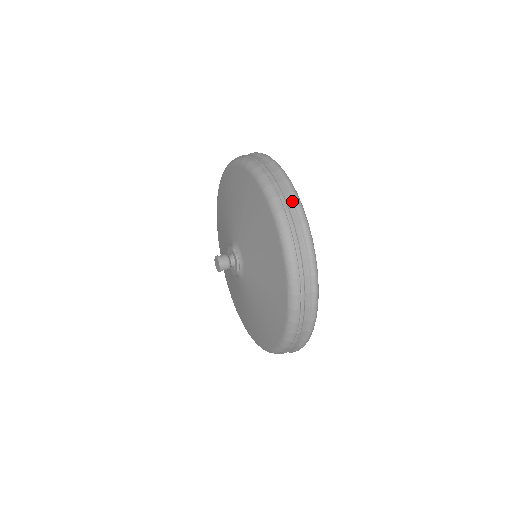
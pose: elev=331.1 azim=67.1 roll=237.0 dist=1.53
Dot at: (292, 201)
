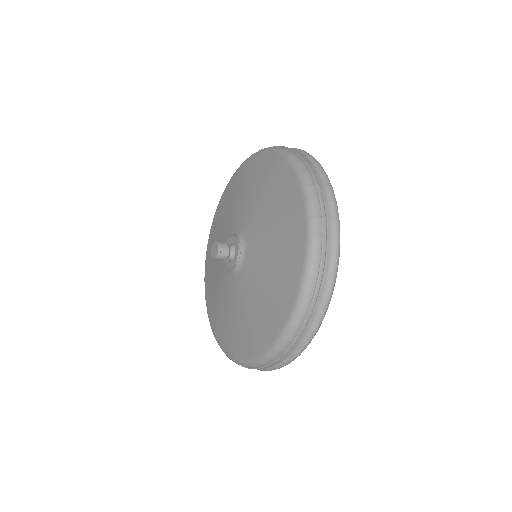
Dot at: occluded
